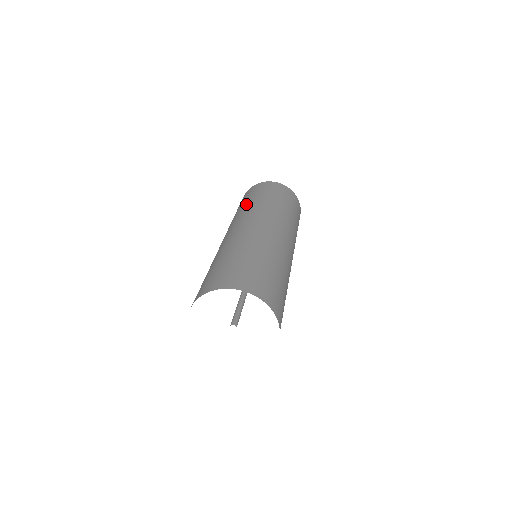
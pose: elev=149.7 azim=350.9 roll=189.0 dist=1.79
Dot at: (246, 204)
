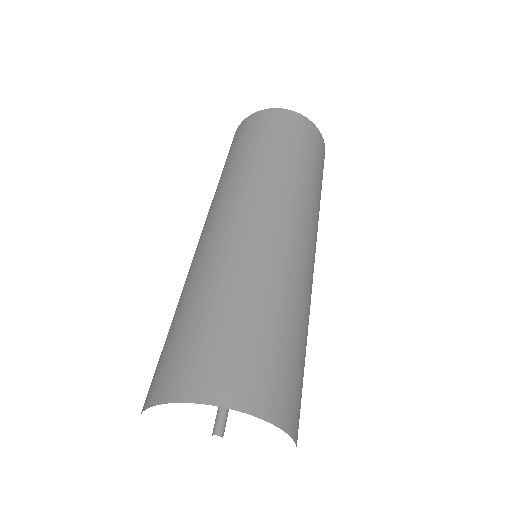
Dot at: (279, 157)
